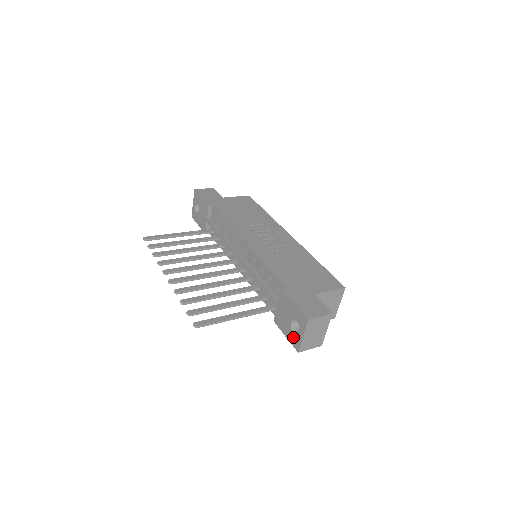
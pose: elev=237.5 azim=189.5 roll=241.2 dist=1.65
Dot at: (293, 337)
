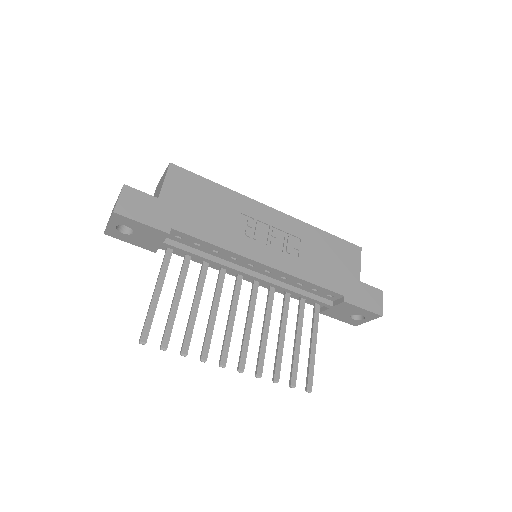
Dot at: (352, 321)
